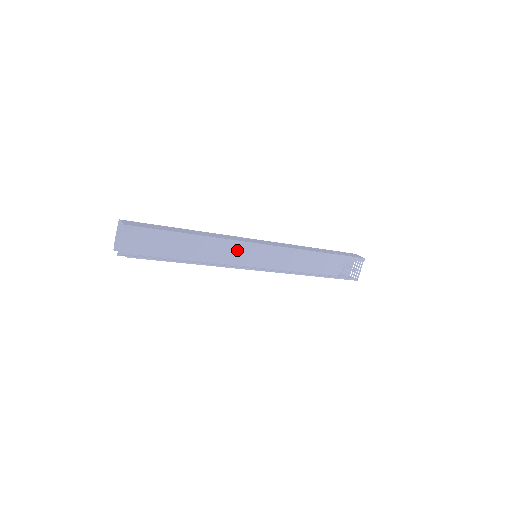
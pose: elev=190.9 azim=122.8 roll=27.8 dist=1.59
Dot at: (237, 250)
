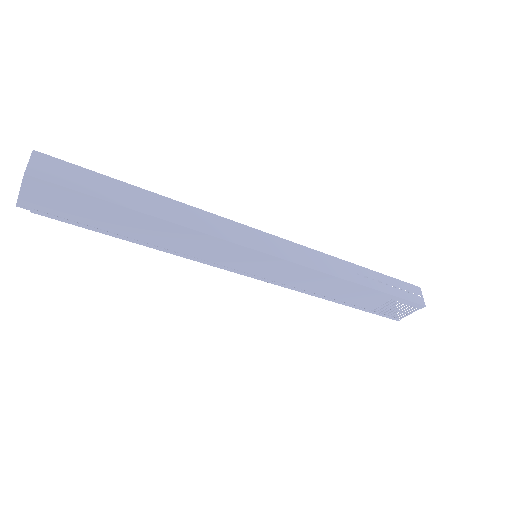
Dot at: (222, 249)
